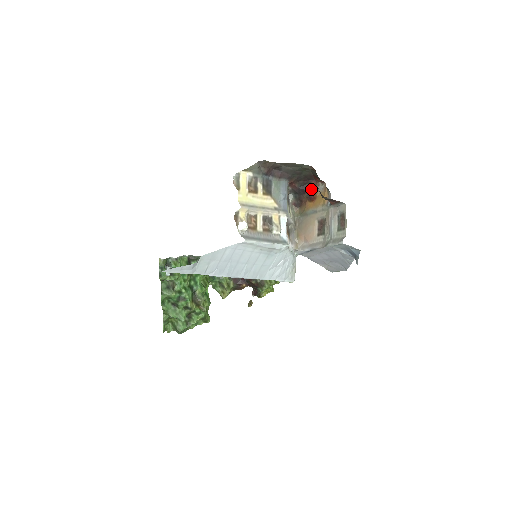
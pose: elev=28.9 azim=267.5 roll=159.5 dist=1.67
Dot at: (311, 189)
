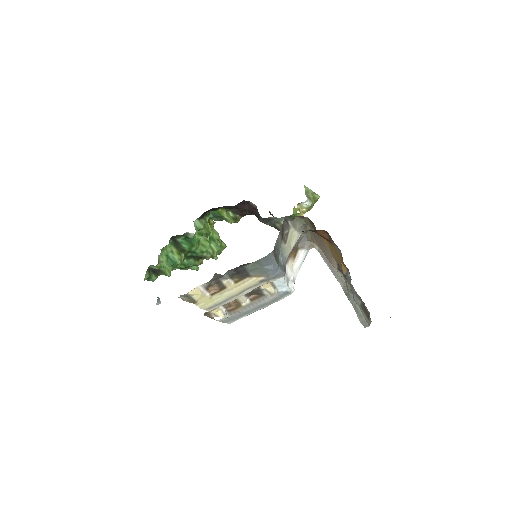
Dot at: (320, 235)
